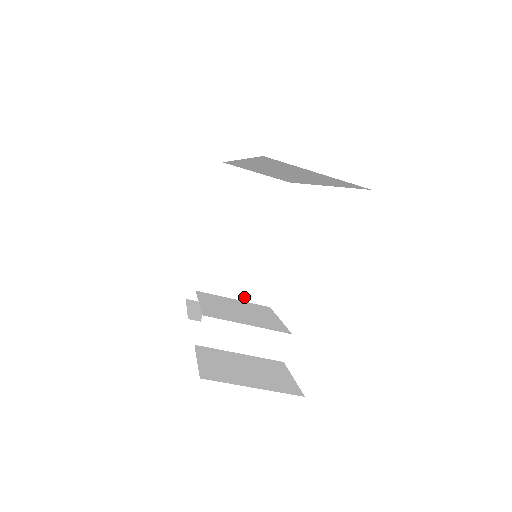
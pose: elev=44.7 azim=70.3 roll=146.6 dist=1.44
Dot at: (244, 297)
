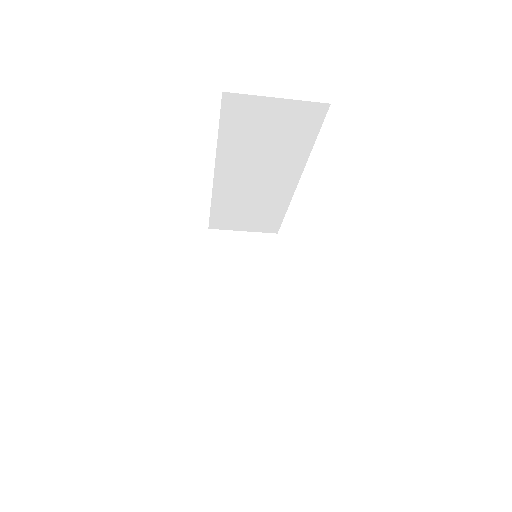
Dot at: (266, 357)
